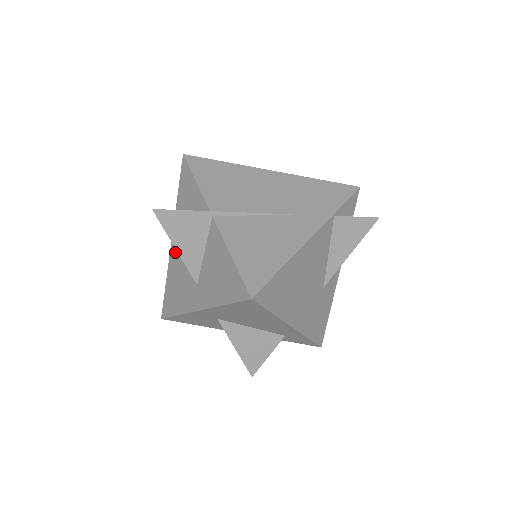
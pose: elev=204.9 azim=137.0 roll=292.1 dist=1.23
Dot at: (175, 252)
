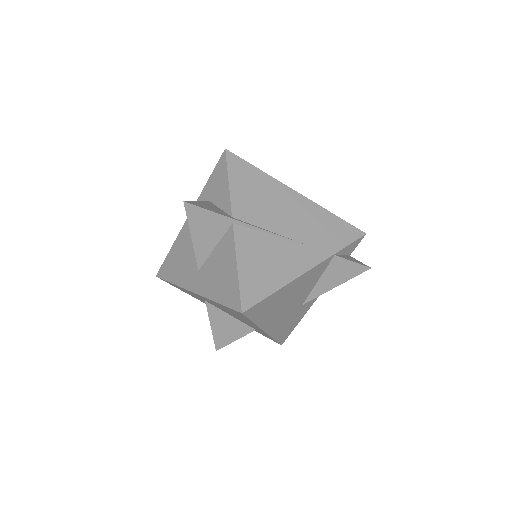
Dot at: (188, 229)
